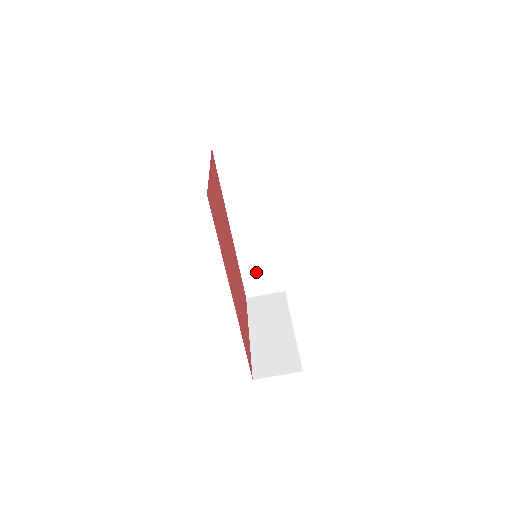
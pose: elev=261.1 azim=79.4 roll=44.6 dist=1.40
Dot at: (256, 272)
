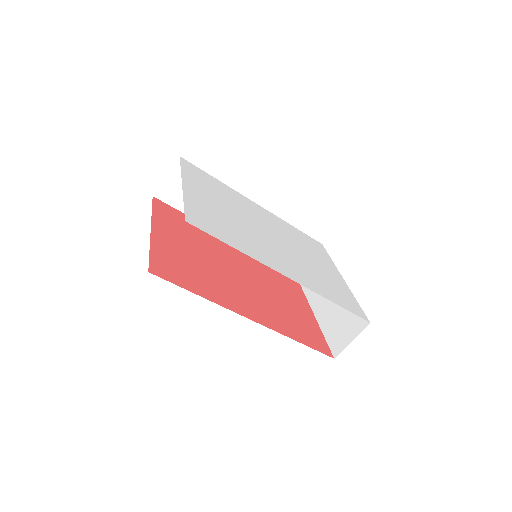
Dot at: occluded
